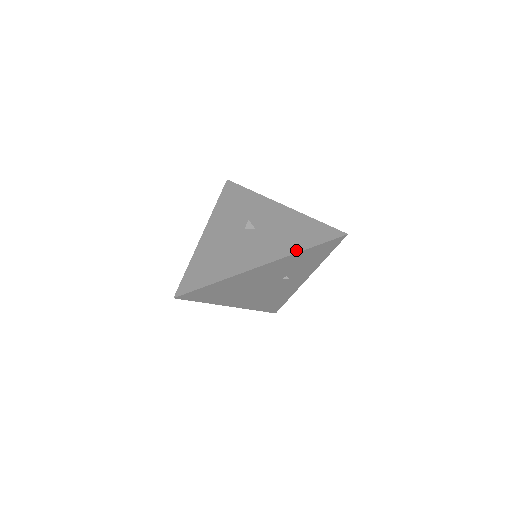
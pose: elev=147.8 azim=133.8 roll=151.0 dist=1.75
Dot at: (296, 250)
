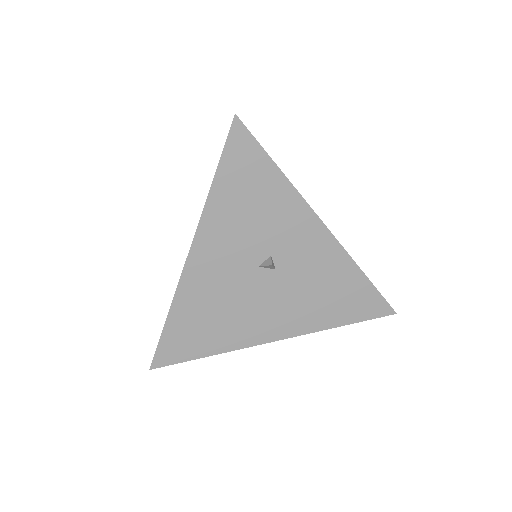
Dot at: (326, 326)
